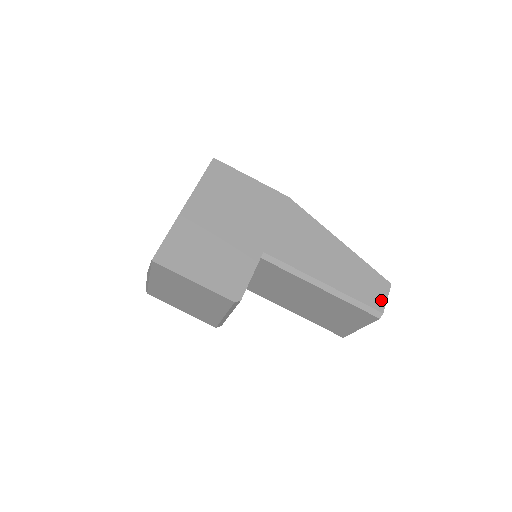
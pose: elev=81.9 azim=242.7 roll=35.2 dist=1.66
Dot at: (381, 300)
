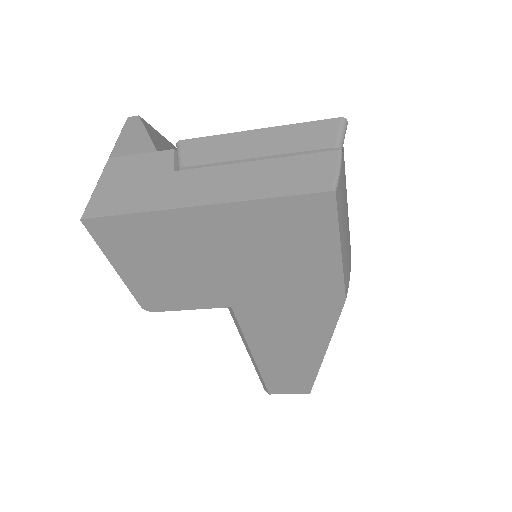
Dot at: (282, 391)
